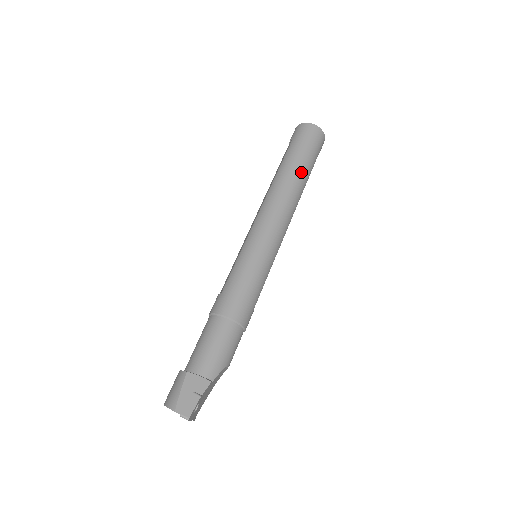
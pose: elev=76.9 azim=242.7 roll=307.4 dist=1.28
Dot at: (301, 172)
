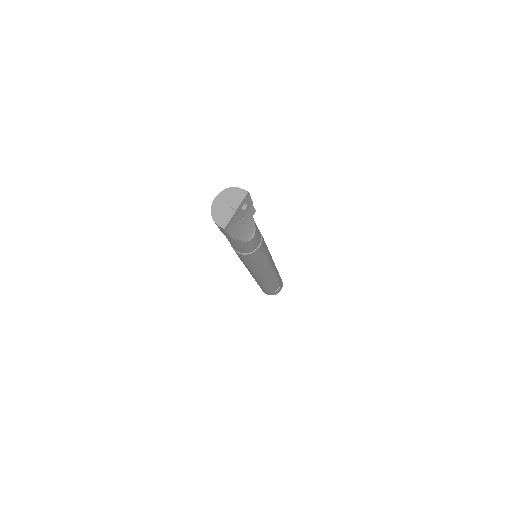
Dot at: occluded
